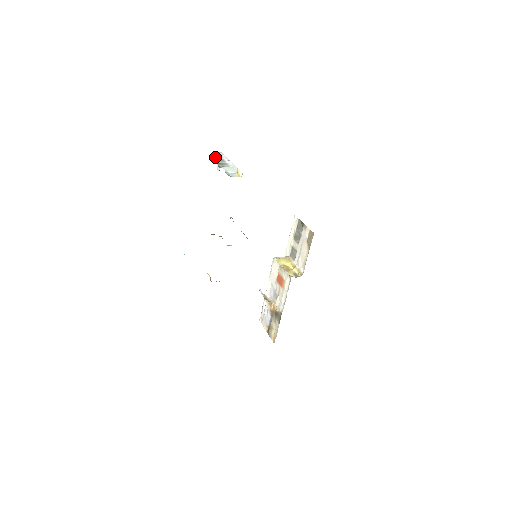
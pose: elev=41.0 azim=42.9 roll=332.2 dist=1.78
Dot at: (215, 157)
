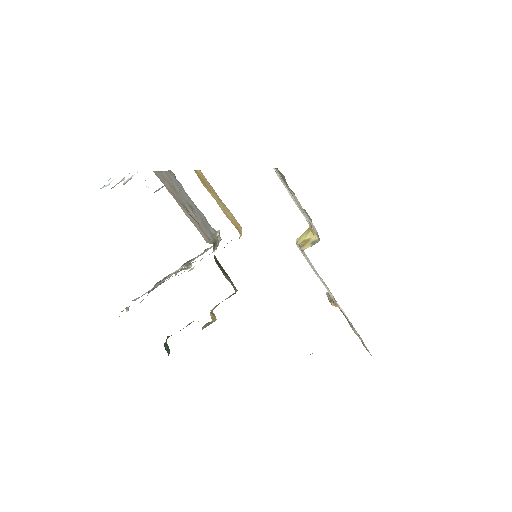
Dot at: (126, 182)
